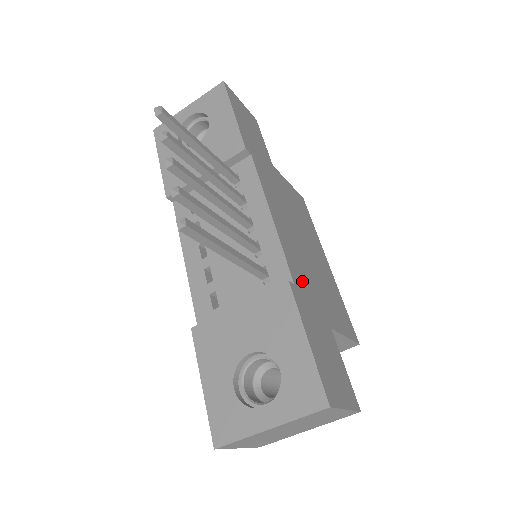
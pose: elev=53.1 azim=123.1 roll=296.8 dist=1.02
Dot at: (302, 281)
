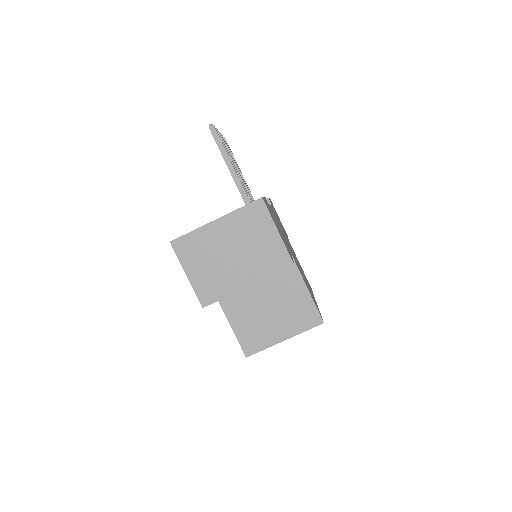
Dot at: (278, 224)
